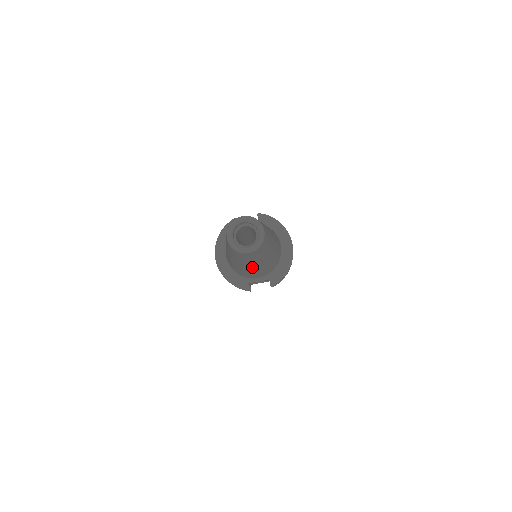
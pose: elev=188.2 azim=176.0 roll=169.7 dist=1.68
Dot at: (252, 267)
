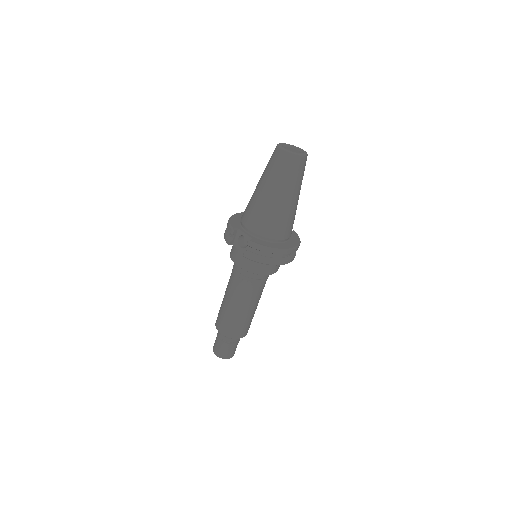
Dot at: (263, 192)
